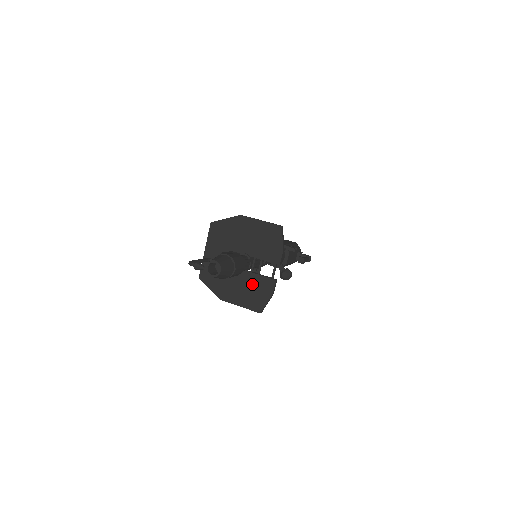
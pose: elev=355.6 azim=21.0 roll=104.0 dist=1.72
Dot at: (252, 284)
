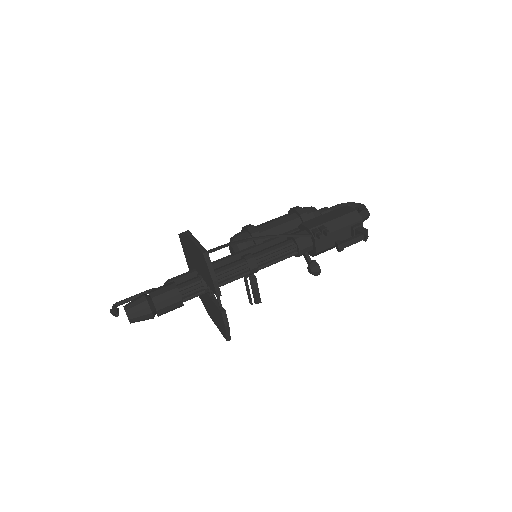
Dot at: (214, 309)
